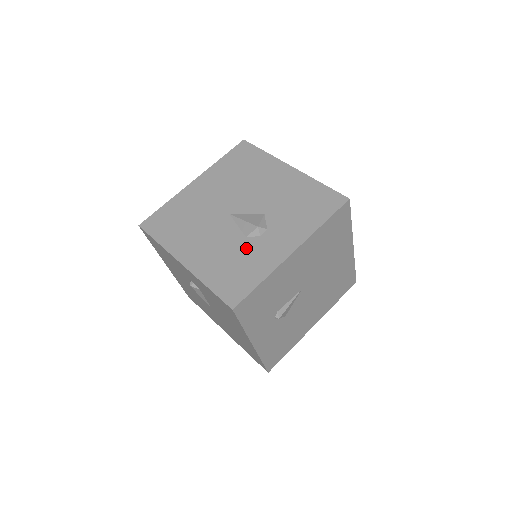
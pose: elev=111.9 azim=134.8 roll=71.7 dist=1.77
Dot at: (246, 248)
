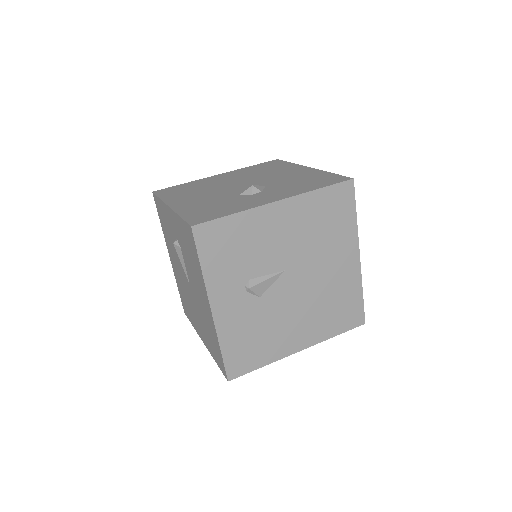
Dot at: (234, 199)
